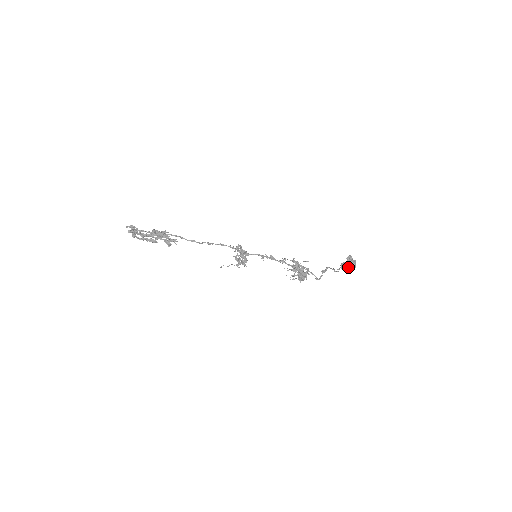
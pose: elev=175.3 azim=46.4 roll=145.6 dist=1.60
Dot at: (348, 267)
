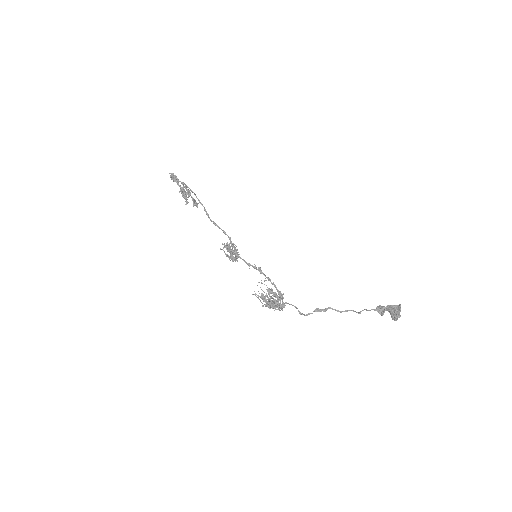
Dot at: (390, 313)
